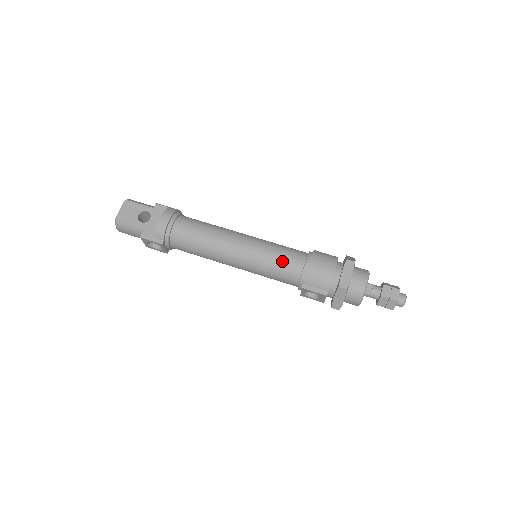
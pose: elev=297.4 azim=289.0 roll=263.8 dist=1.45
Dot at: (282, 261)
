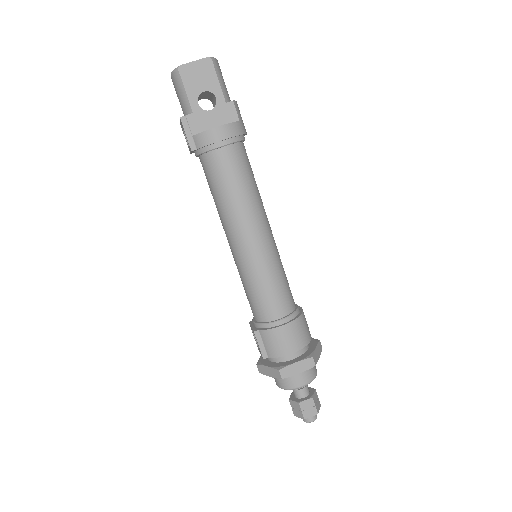
Dot at: (267, 295)
